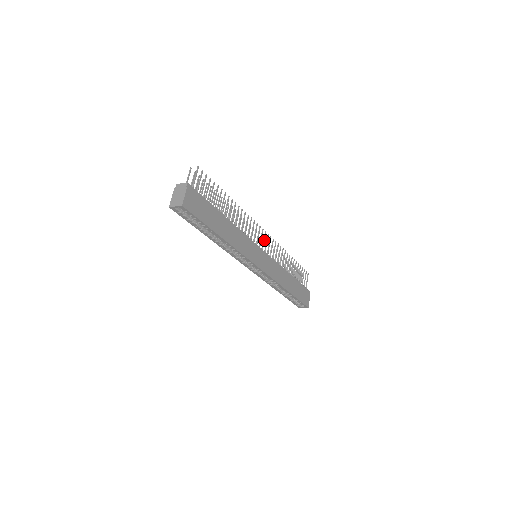
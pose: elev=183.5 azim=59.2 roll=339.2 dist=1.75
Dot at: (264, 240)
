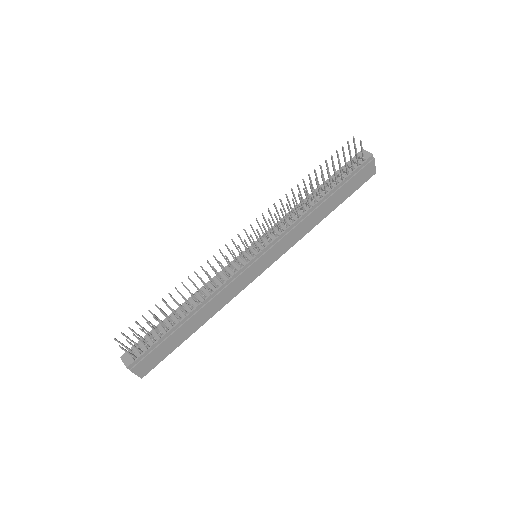
Dot at: (254, 242)
